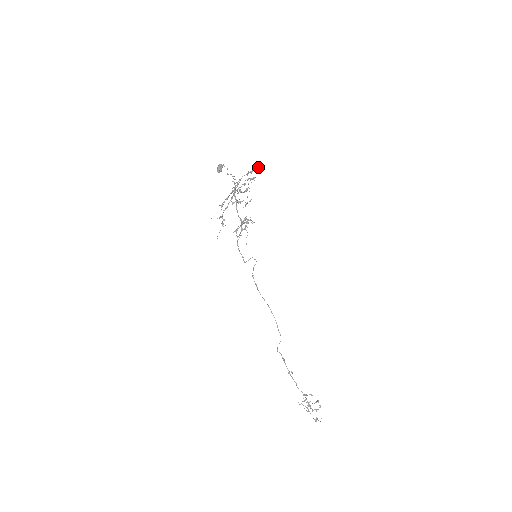
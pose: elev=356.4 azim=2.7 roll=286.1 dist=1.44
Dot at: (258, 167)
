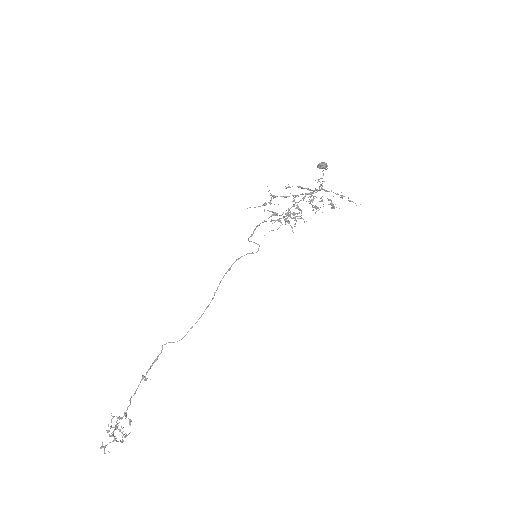
Dot at: (351, 201)
